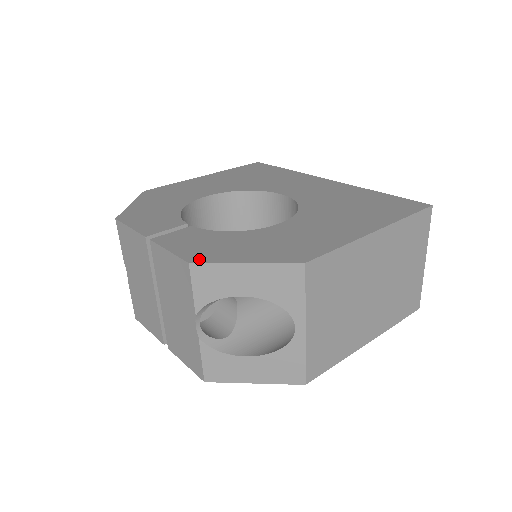
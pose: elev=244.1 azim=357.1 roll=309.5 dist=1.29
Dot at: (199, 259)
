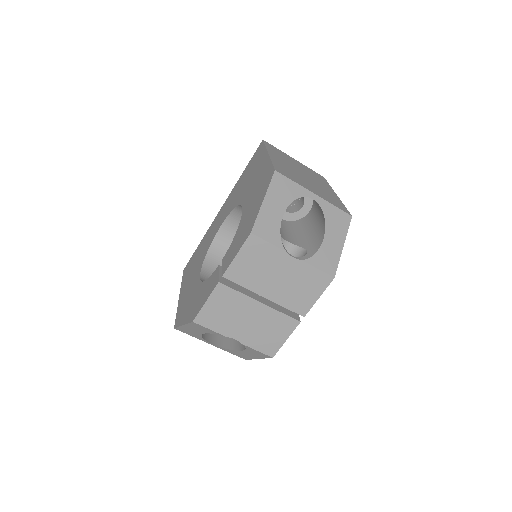
Dot at: (250, 229)
